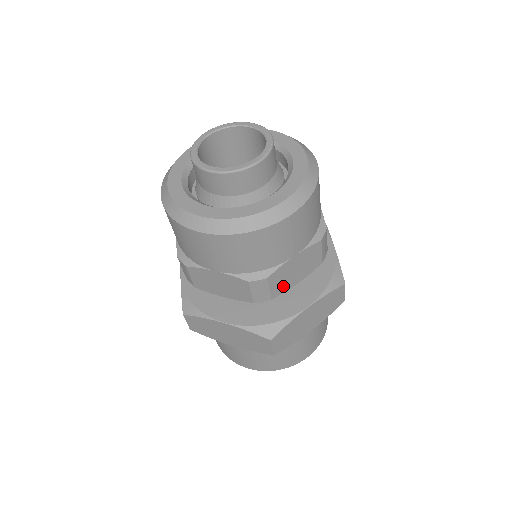
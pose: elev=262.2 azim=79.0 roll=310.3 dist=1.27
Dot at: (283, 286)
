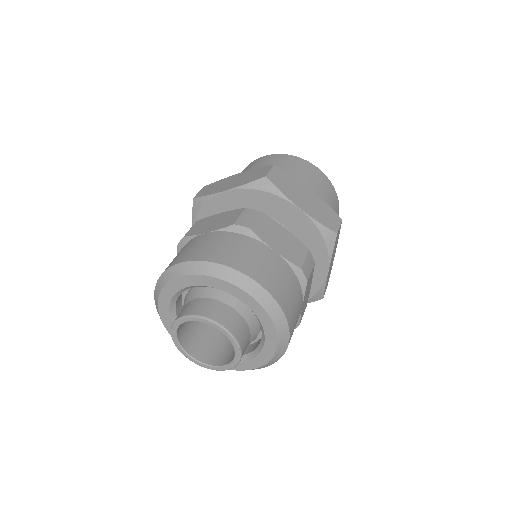
Dot at: (307, 300)
